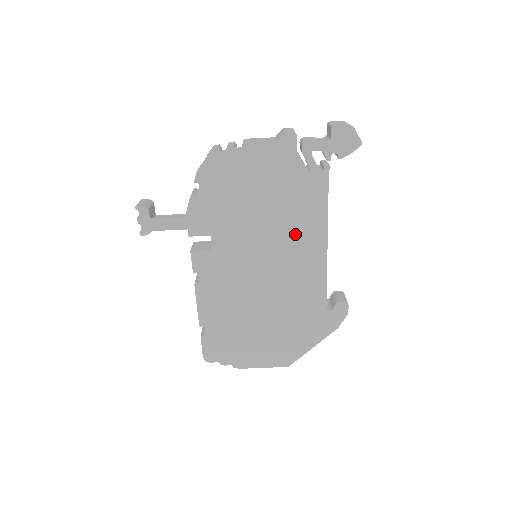
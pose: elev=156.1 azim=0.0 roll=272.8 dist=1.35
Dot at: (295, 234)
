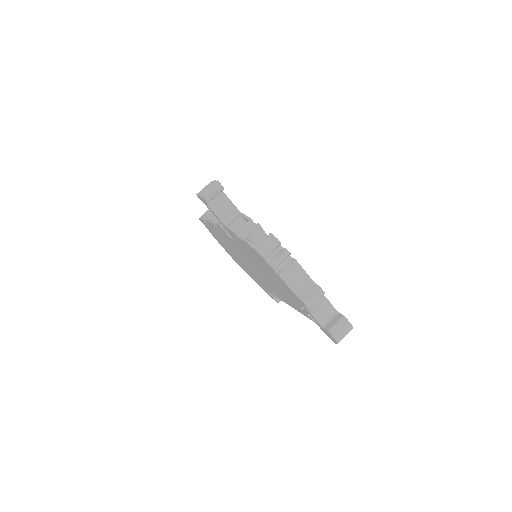
Dot at: (275, 289)
